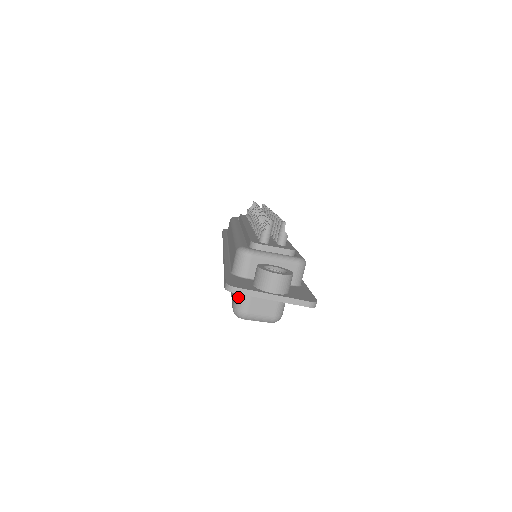
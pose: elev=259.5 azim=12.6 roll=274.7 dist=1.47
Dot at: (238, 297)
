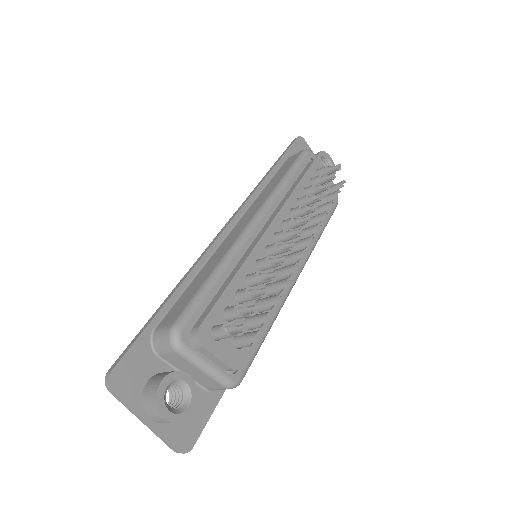
Dot at: occluded
